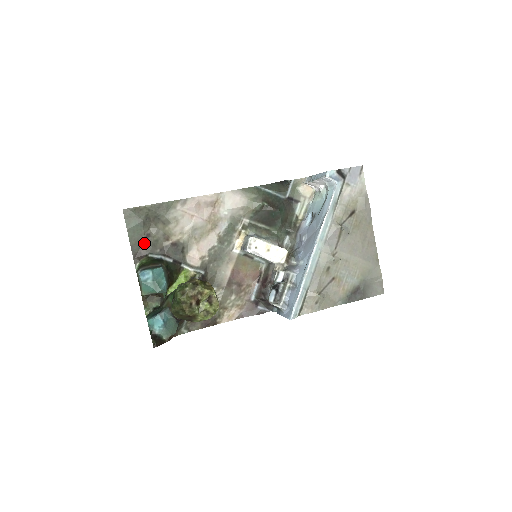
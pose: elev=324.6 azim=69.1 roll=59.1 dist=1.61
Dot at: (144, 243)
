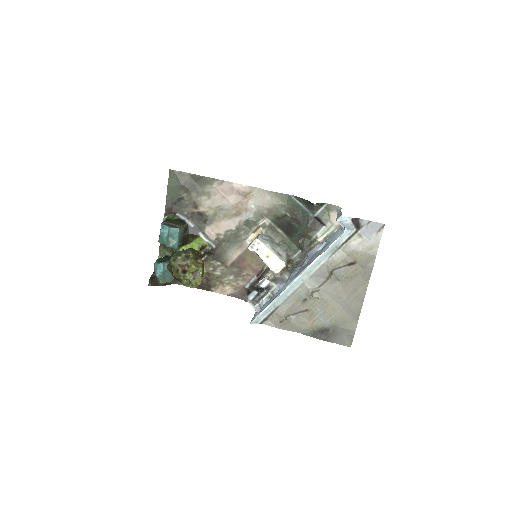
Dot at: (177, 202)
